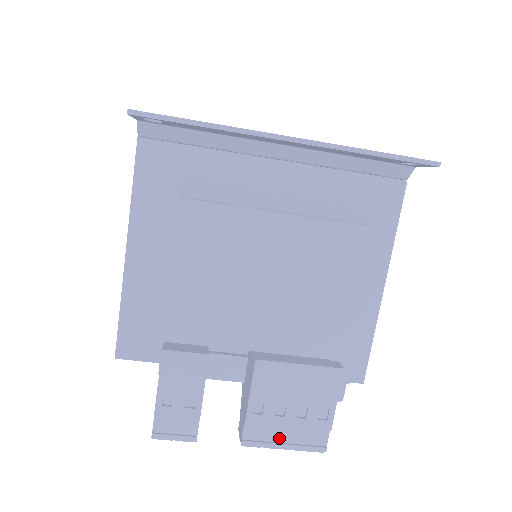
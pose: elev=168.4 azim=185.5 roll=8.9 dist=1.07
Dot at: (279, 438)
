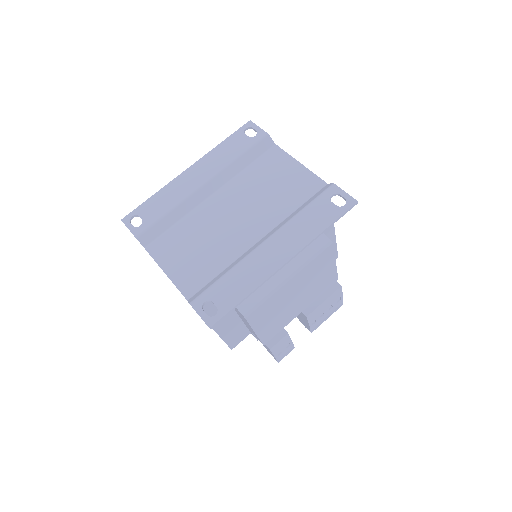
Dot at: (324, 318)
